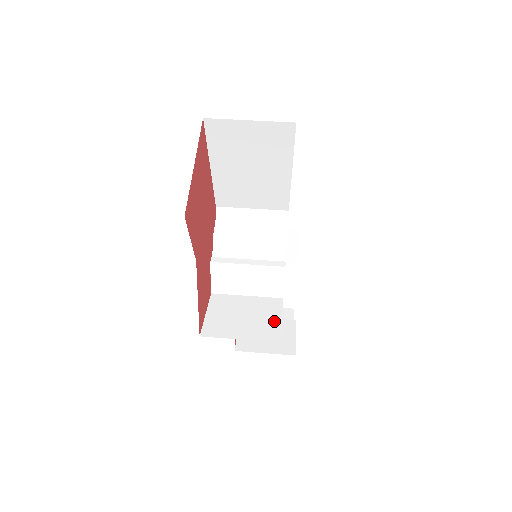
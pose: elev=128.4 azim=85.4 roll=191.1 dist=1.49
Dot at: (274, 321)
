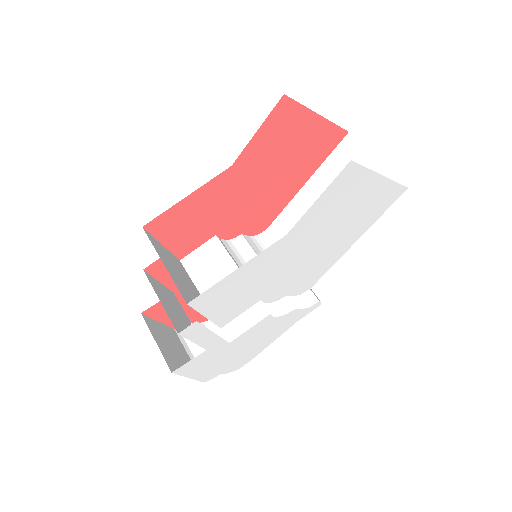
Dot at: occluded
